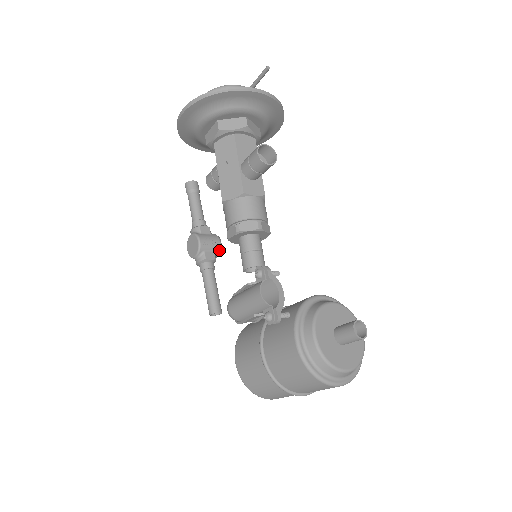
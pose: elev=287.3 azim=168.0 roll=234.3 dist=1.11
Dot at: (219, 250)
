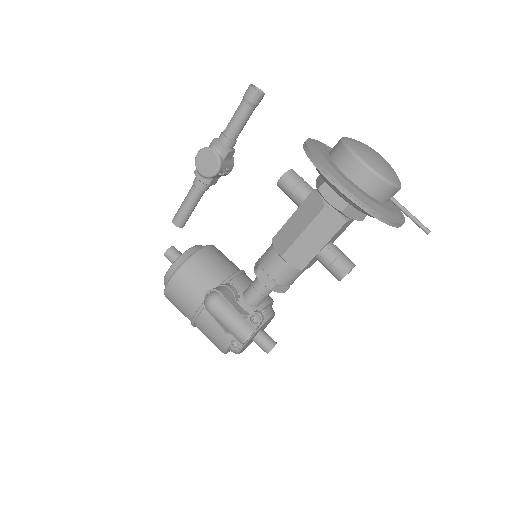
Dot at: (225, 175)
